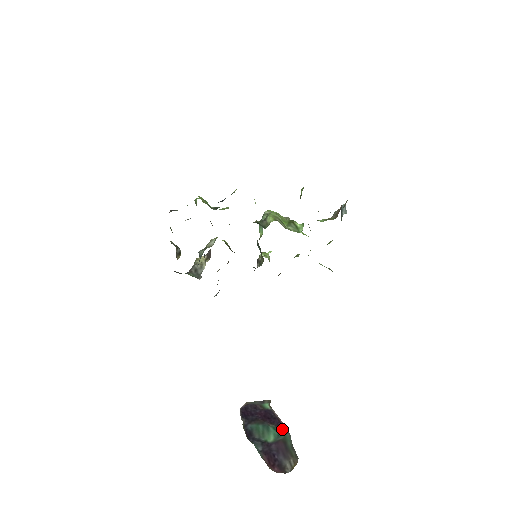
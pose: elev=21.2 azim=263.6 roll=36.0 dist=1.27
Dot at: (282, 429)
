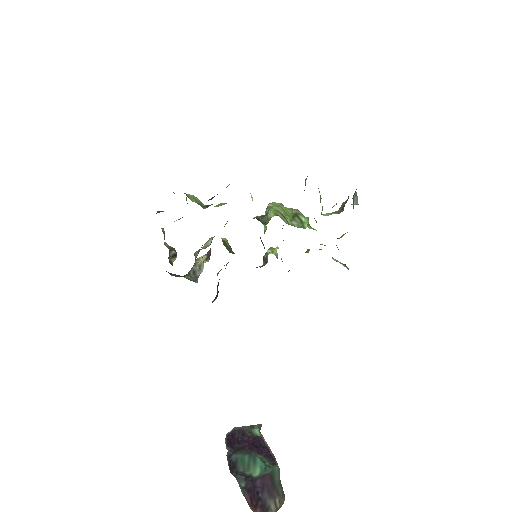
Dot at: (270, 461)
